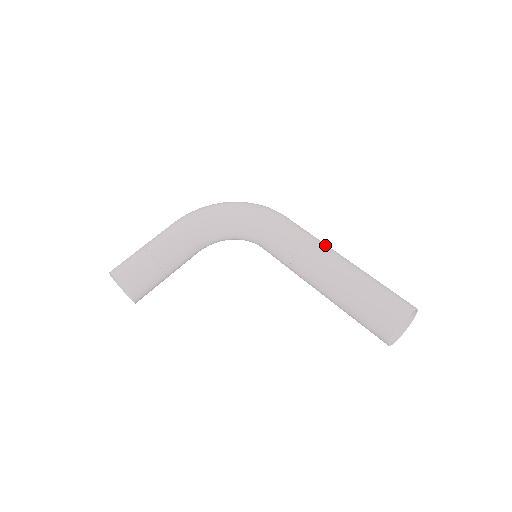
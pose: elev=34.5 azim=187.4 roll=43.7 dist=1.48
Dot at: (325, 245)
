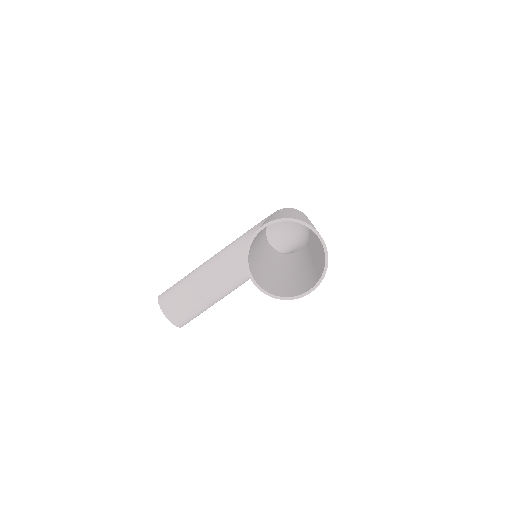
Dot at: (292, 210)
